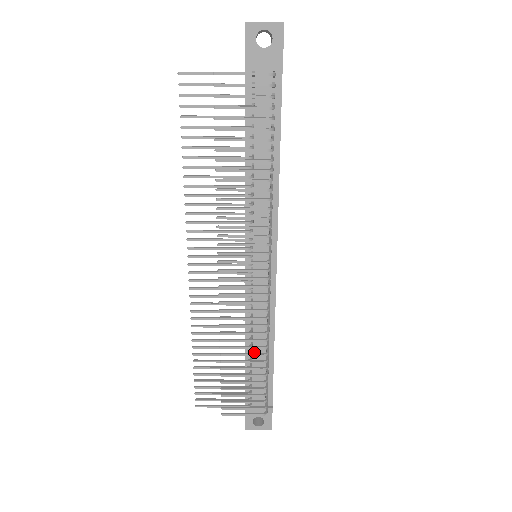
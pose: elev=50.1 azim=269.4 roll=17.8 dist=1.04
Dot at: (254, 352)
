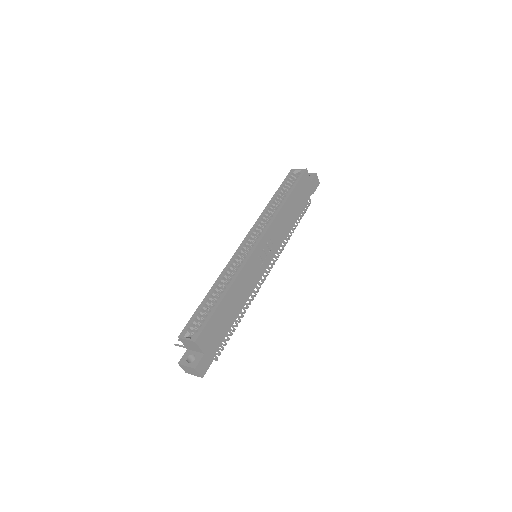
Dot at: occluded
